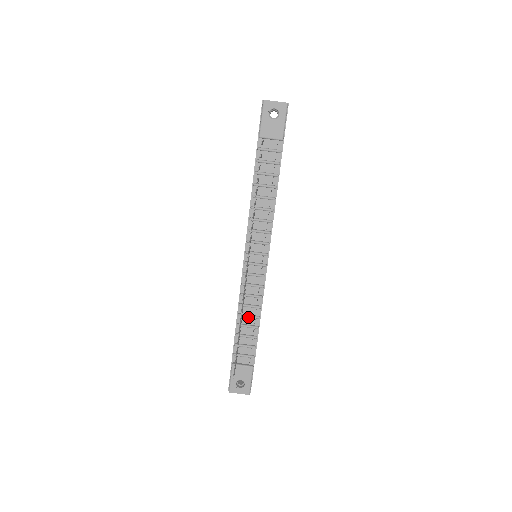
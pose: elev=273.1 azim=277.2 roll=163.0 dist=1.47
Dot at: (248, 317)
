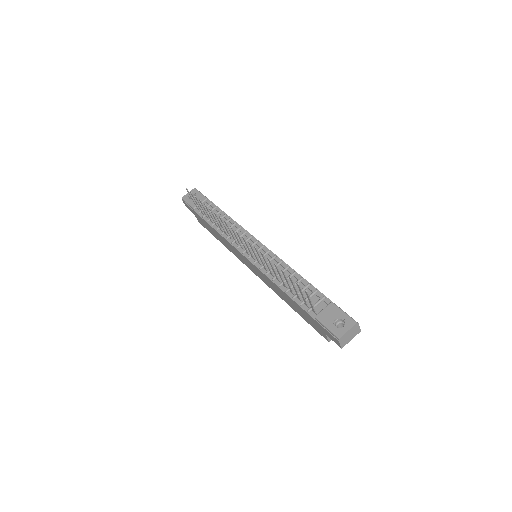
Dot at: occluded
